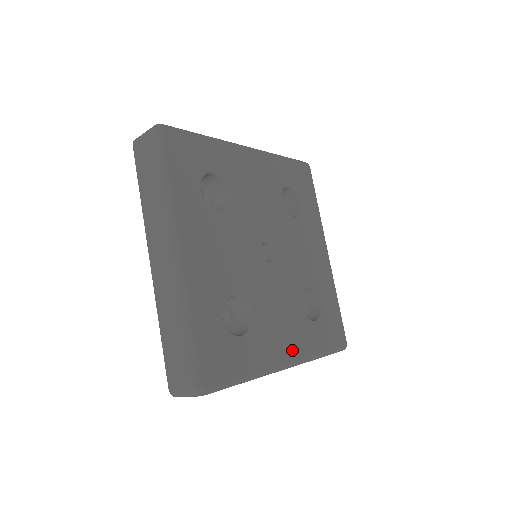
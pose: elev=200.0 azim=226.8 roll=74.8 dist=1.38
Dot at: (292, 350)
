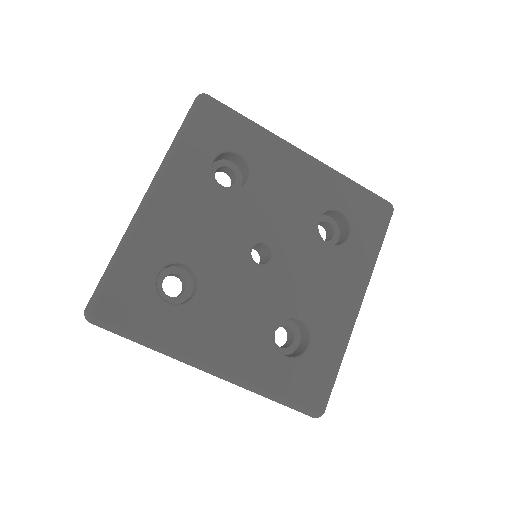
Dot at: (227, 359)
